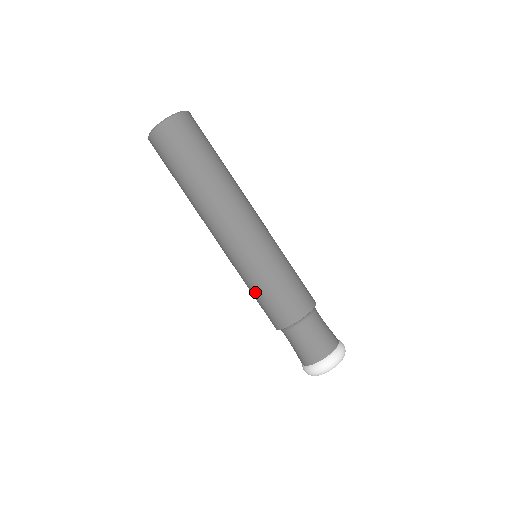
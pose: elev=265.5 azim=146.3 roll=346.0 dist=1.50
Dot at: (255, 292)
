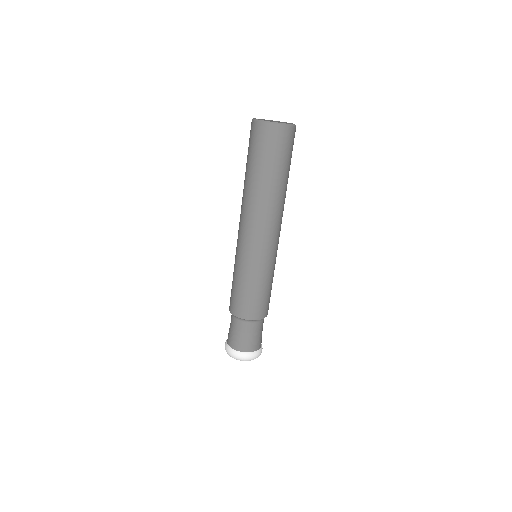
Dot at: (238, 281)
